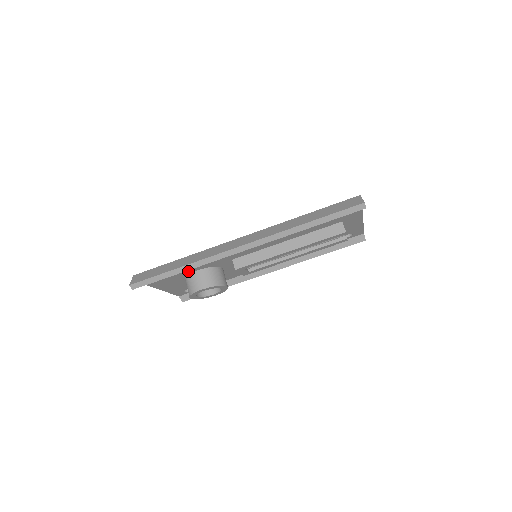
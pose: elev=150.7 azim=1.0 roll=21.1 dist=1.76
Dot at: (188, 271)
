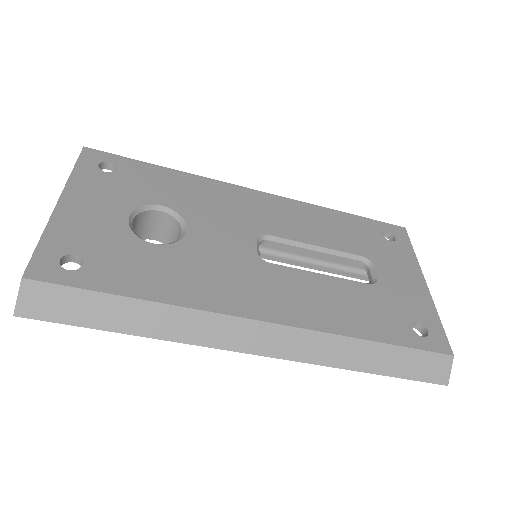
Dot at: occluded
